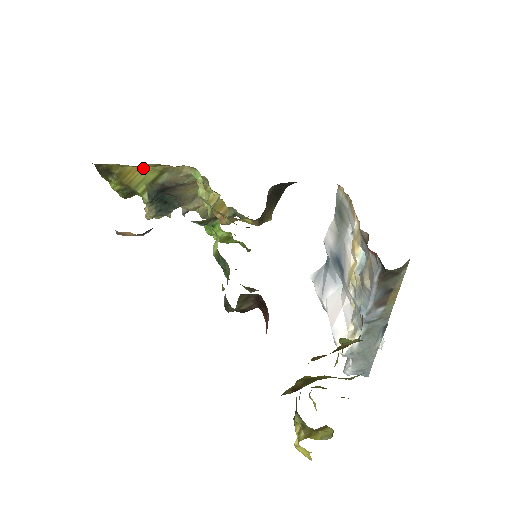
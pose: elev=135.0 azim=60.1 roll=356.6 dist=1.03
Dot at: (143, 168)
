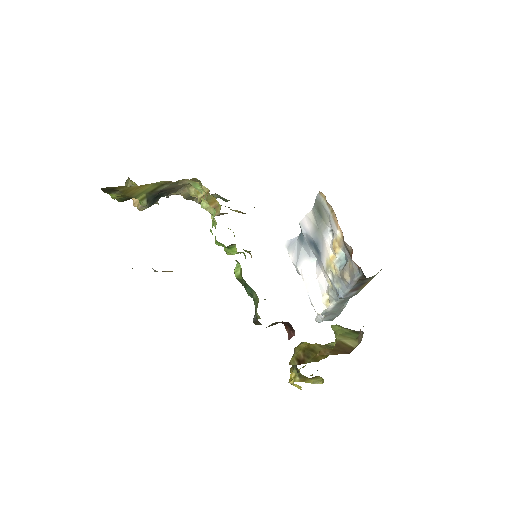
Dot at: (146, 184)
